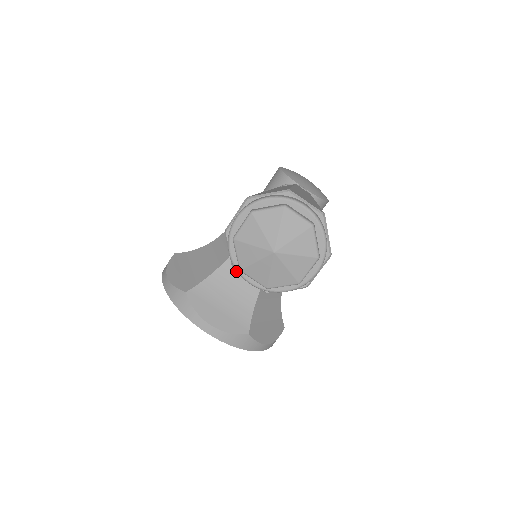
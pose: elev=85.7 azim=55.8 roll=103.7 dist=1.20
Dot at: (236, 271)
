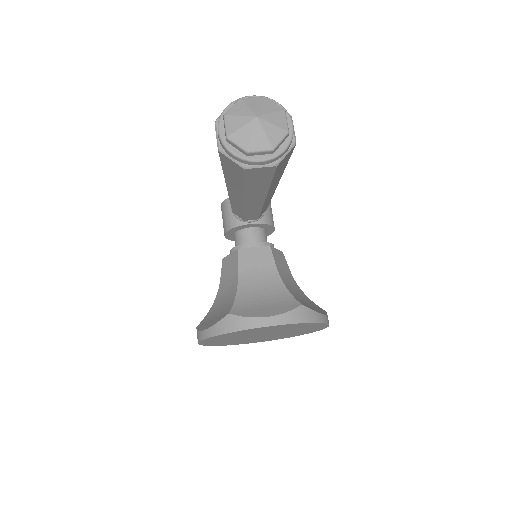
Dot at: (246, 166)
